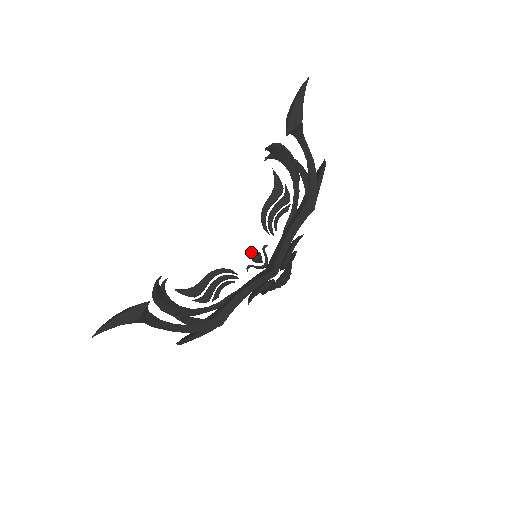
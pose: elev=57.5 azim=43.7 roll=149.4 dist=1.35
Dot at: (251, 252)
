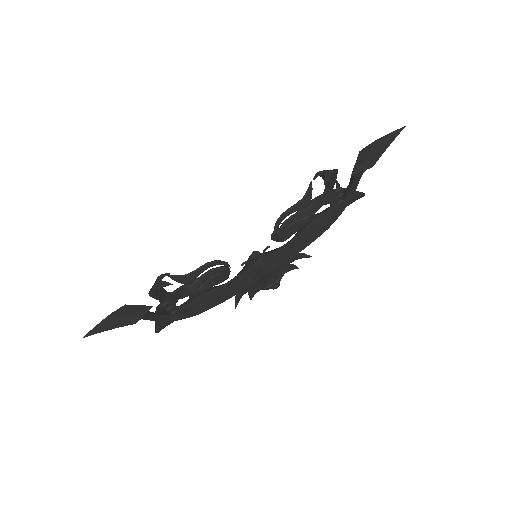
Dot at: (253, 251)
